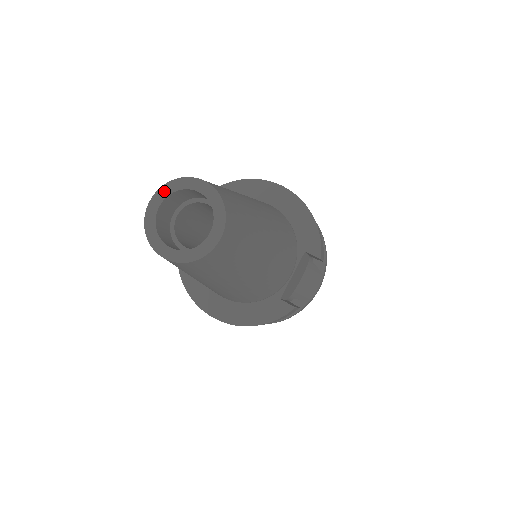
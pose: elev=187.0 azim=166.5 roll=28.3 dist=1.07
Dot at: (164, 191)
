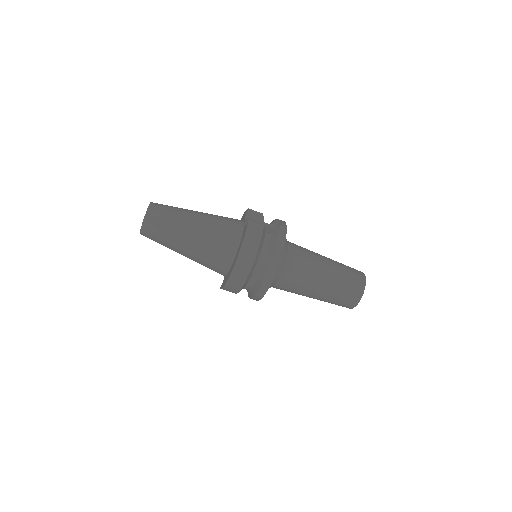
Dot at: occluded
